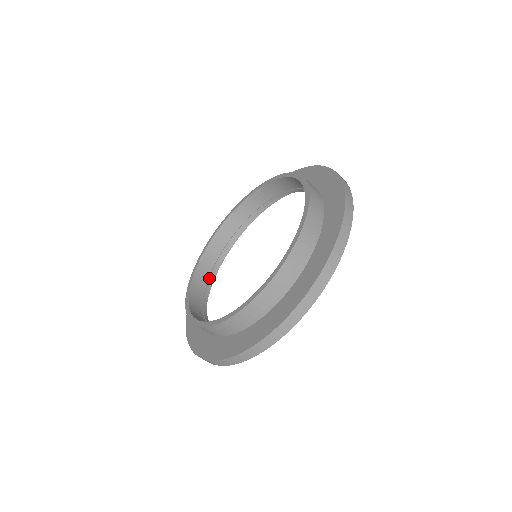
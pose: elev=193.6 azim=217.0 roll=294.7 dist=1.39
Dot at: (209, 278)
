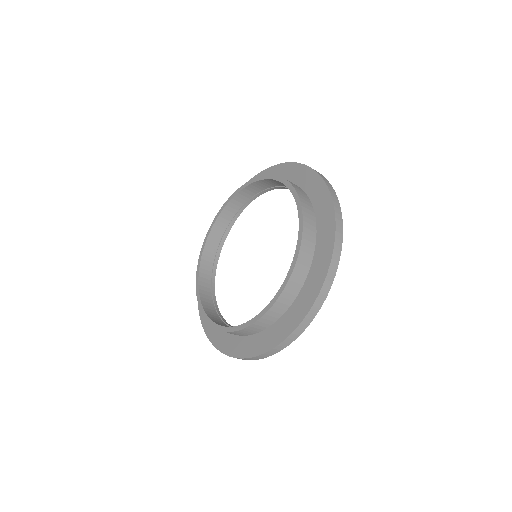
Dot at: (215, 306)
